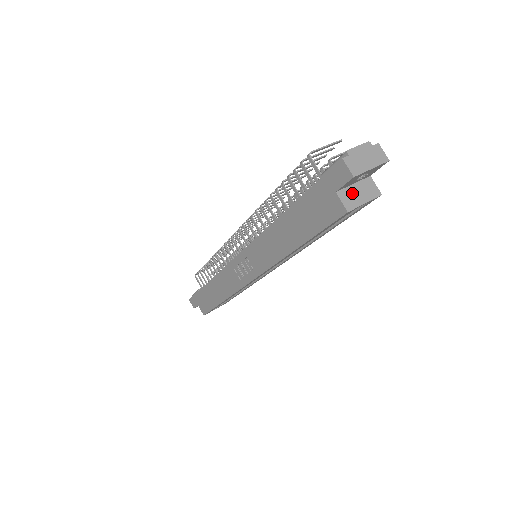
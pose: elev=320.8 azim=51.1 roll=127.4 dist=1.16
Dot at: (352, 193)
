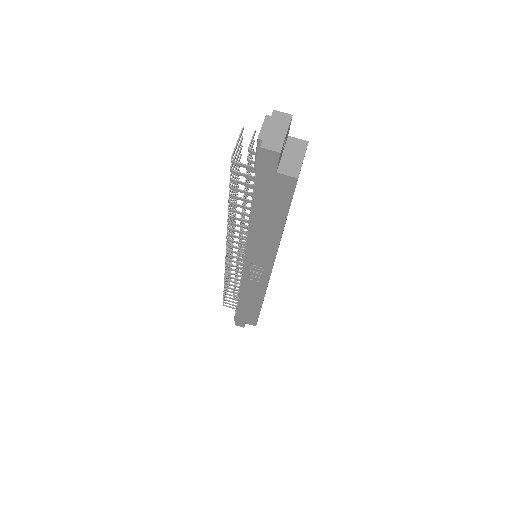
Dot at: (288, 162)
